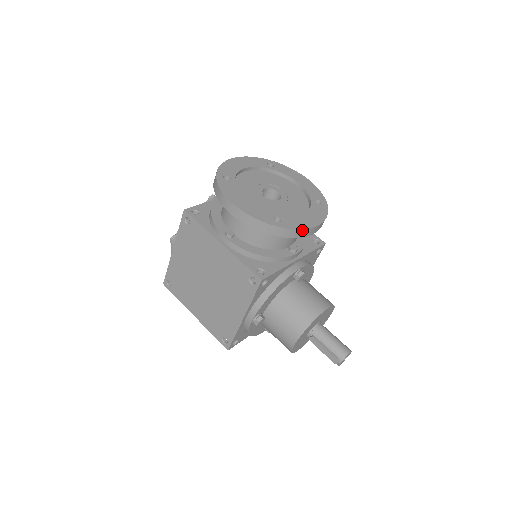
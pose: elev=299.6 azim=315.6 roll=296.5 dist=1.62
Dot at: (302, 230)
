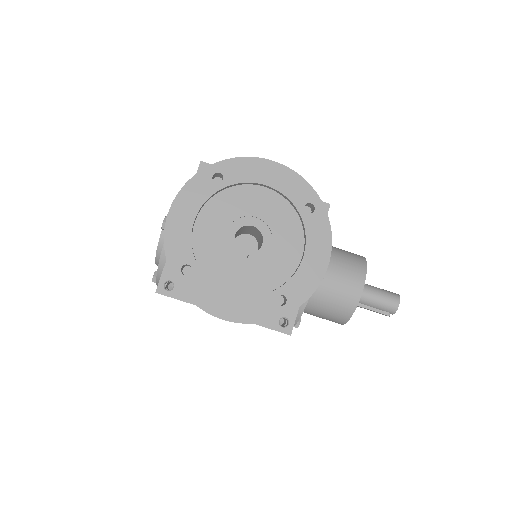
Dot at: (314, 290)
